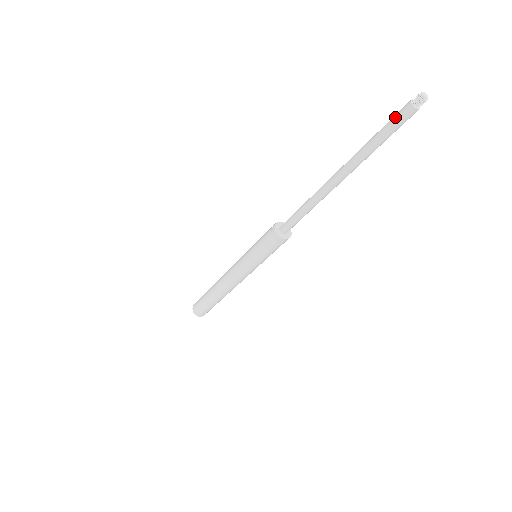
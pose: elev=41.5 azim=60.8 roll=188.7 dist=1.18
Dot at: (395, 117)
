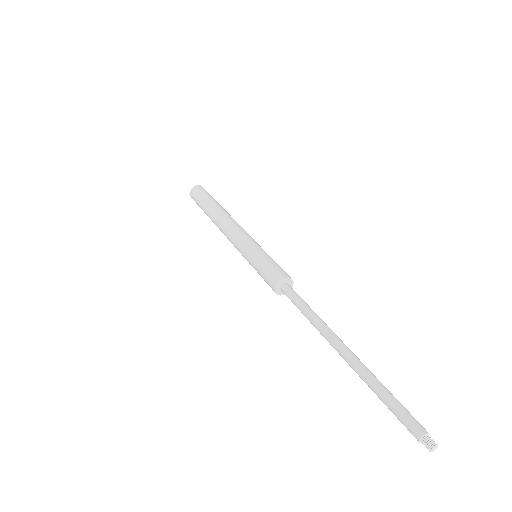
Dot at: (403, 421)
